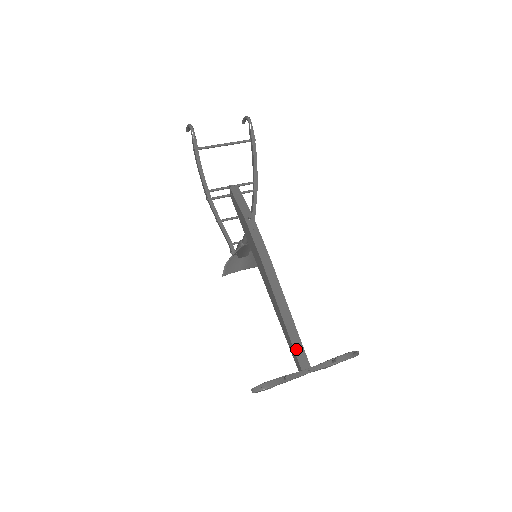
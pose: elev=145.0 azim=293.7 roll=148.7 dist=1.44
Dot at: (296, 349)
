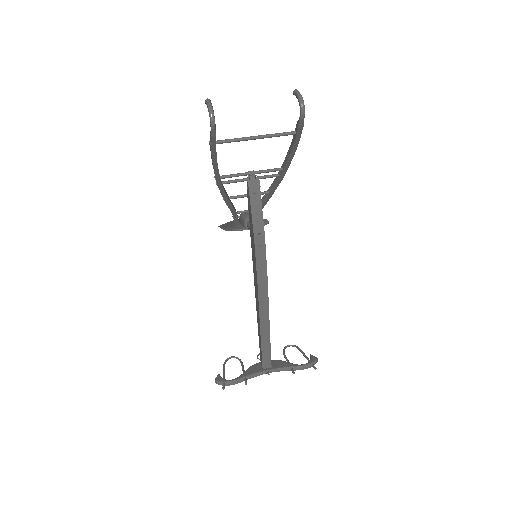
Dot at: (264, 355)
